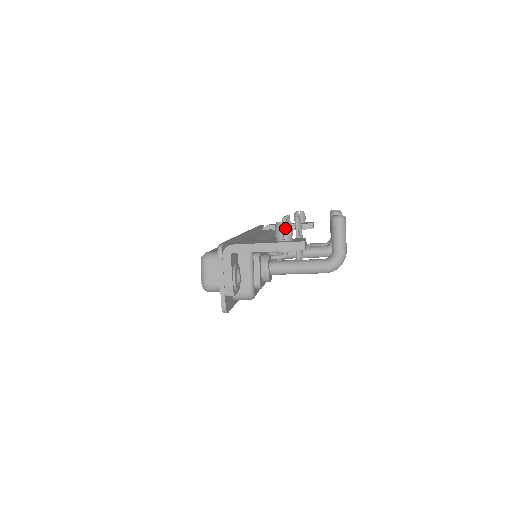
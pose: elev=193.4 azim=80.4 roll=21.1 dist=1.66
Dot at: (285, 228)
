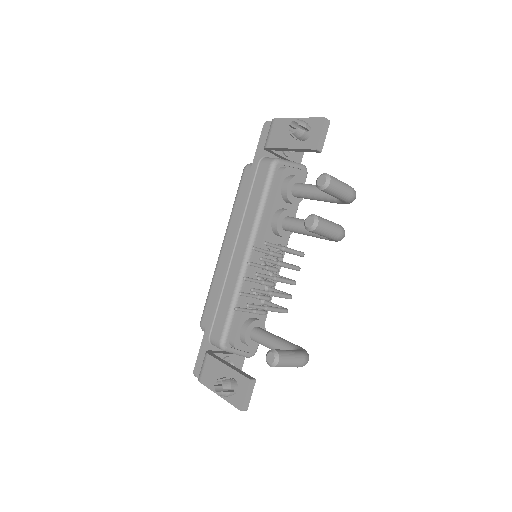
Dot at: occluded
